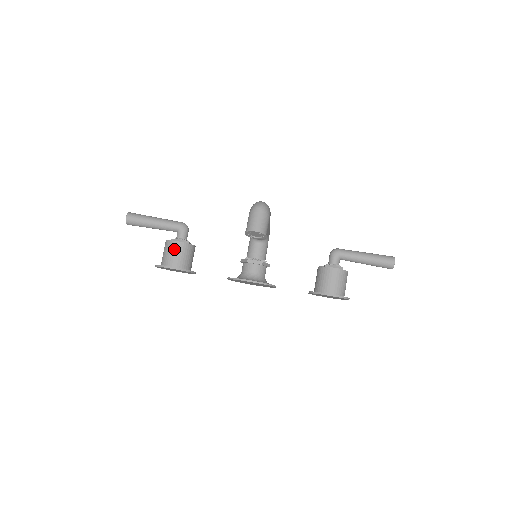
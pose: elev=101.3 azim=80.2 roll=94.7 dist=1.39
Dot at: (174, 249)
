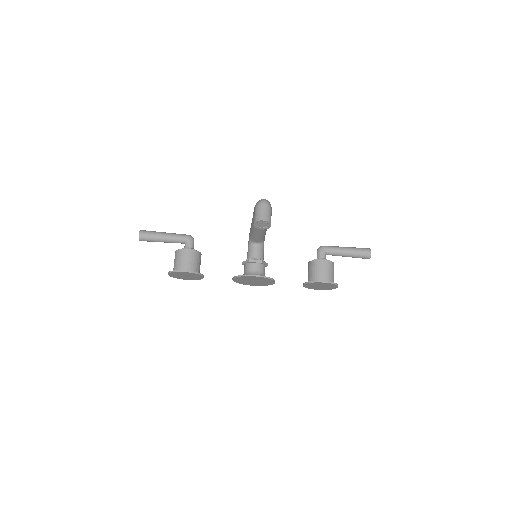
Dot at: (185, 256)
